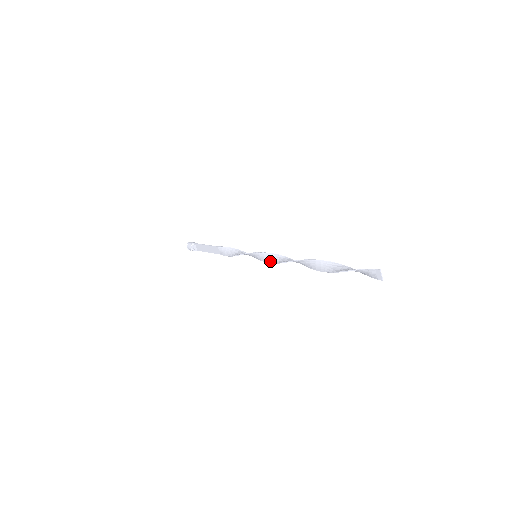
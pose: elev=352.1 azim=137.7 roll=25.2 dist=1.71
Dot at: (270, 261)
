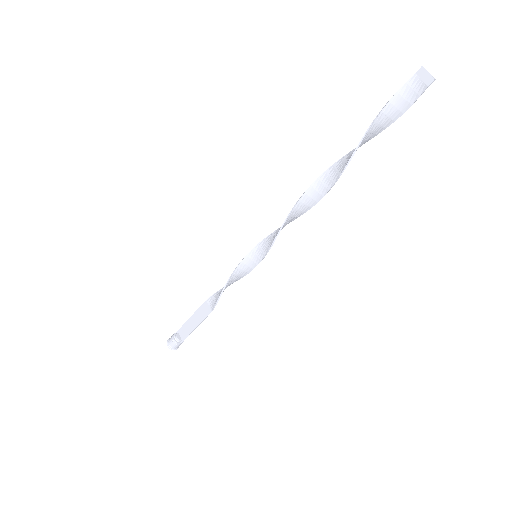
Dot at: (274, 237)
